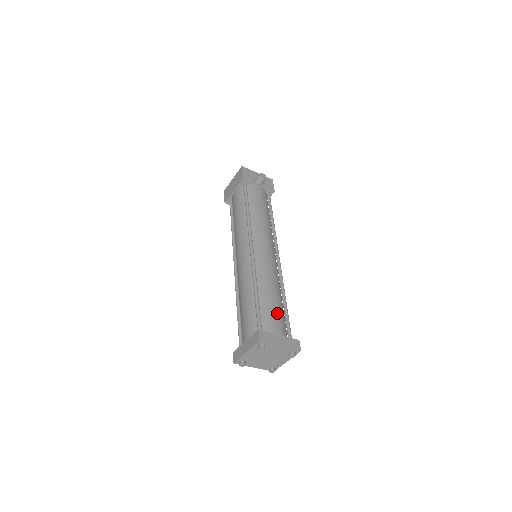
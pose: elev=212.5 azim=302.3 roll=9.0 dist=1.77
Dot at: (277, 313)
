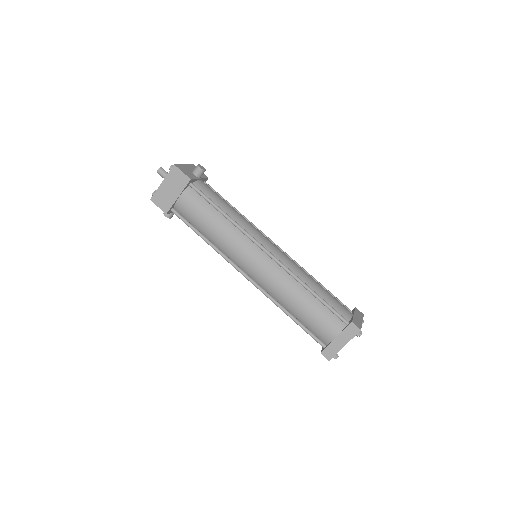
Dot at: (334, 298)
